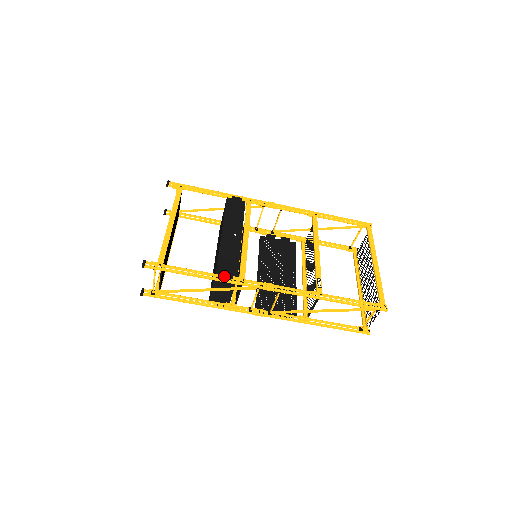
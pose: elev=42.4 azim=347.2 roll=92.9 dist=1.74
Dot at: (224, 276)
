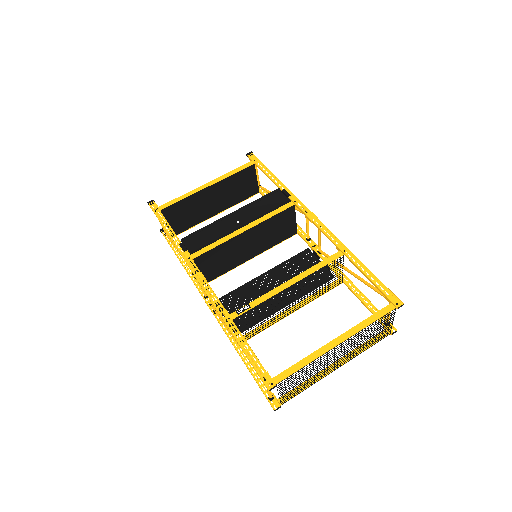
Dot at: (181, 245)
